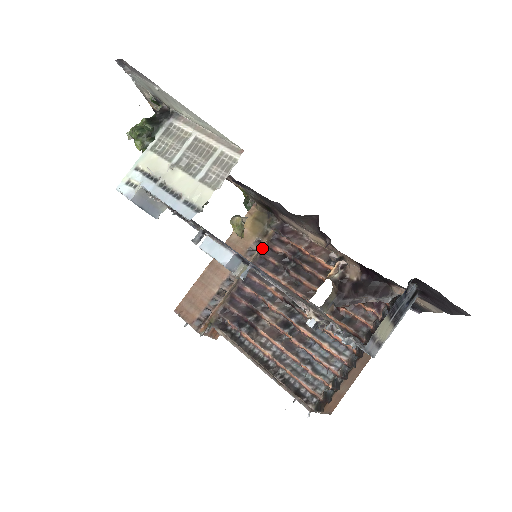
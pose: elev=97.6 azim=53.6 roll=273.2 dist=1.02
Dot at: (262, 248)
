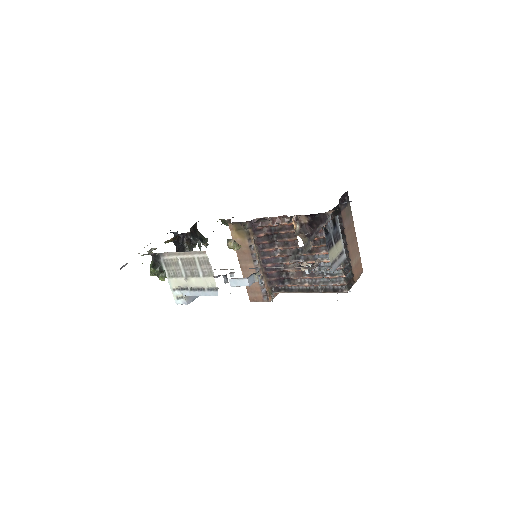
Dot at: (254, 241)
